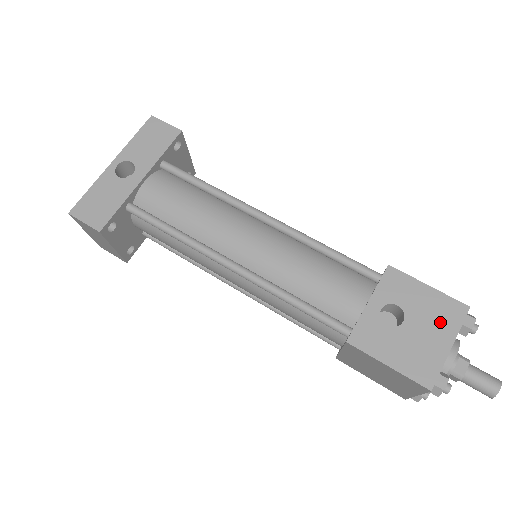
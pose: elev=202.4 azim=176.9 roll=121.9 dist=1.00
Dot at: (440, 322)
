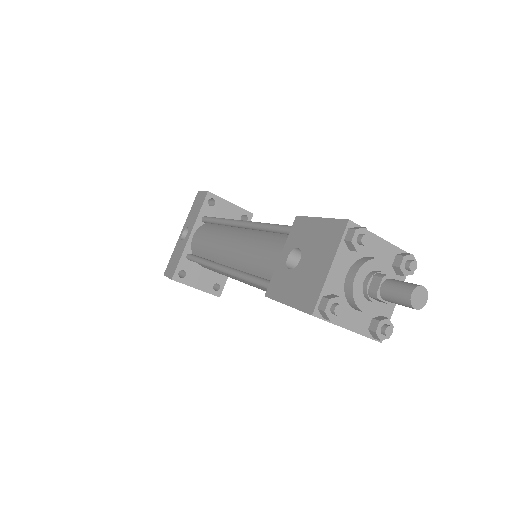
Dot at: (325, 247)
